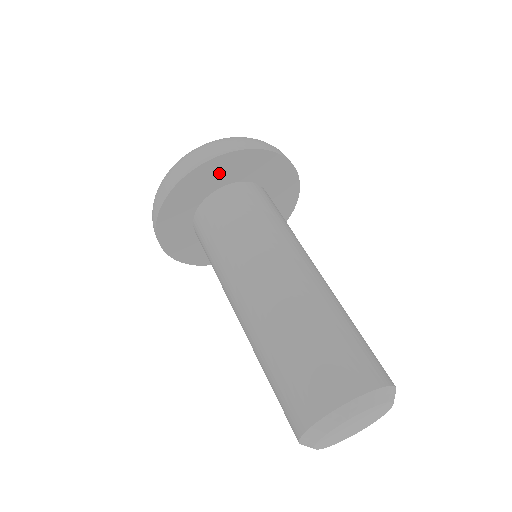
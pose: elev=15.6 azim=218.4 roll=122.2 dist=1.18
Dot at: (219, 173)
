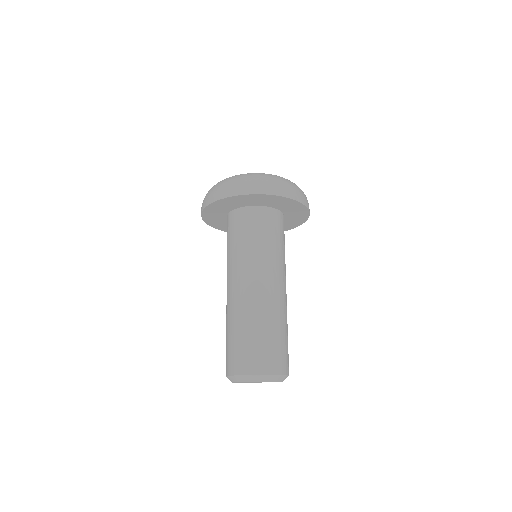
Dot at: (218, 210)
